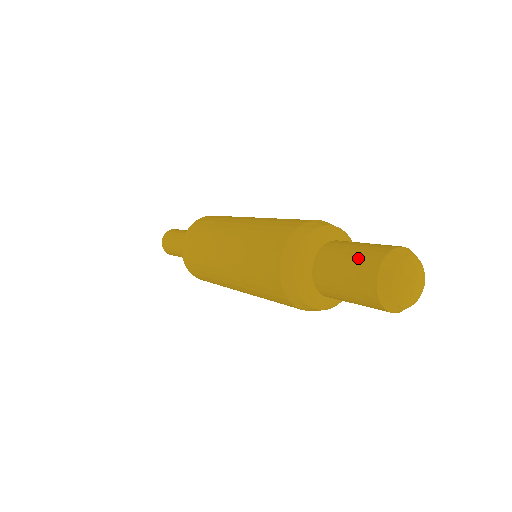
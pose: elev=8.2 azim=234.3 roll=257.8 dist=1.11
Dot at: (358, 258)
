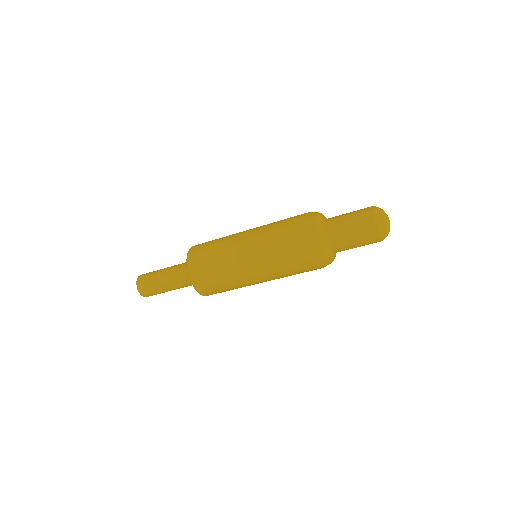
Dot at: (357, 210)
